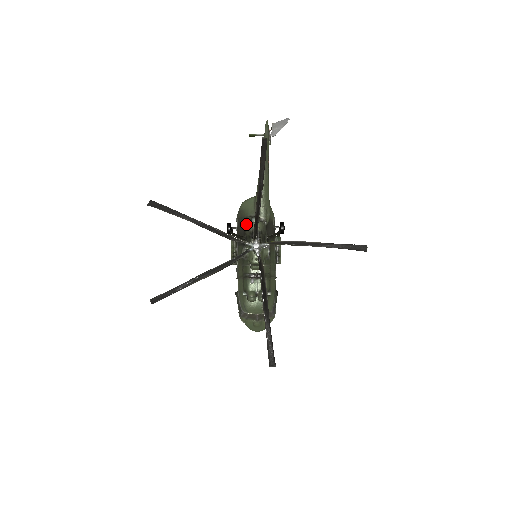
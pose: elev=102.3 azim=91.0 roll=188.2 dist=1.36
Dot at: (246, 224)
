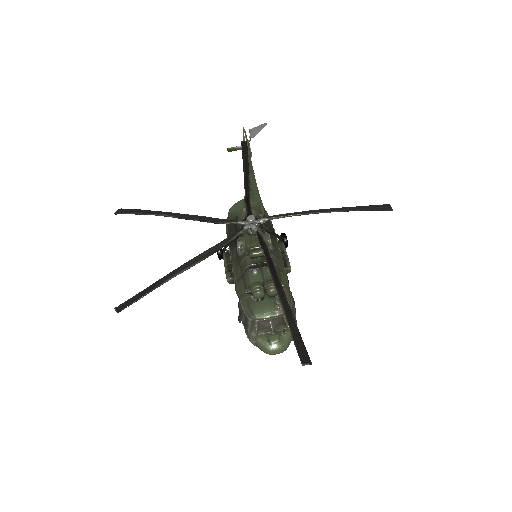
Dot at: (237, 219)
